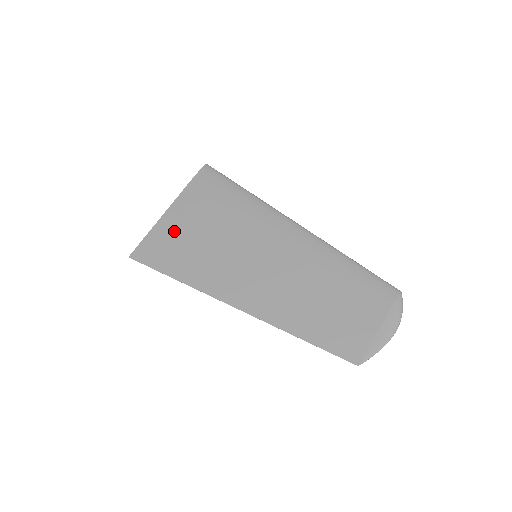
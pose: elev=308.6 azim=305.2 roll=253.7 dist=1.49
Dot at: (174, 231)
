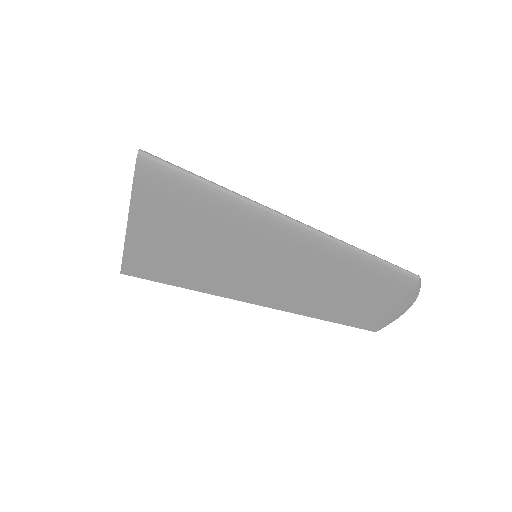
Dot at: (152, 246)
